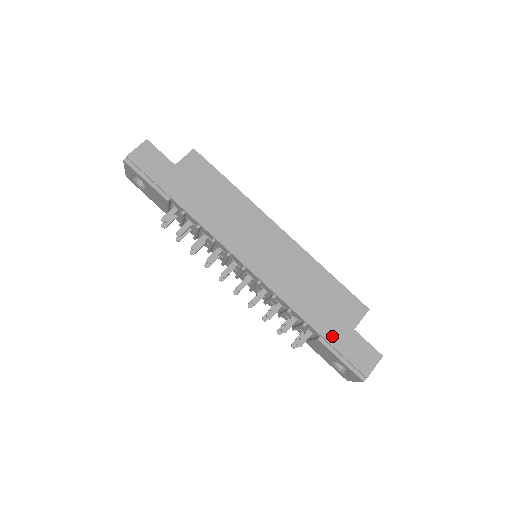
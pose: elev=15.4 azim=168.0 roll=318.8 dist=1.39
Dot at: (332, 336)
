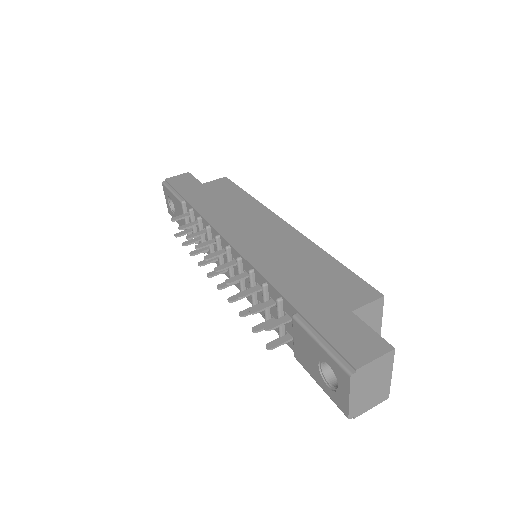
Dot at: (313, 312)
